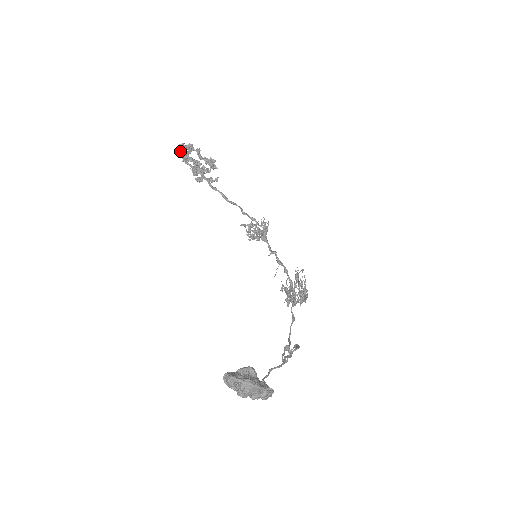
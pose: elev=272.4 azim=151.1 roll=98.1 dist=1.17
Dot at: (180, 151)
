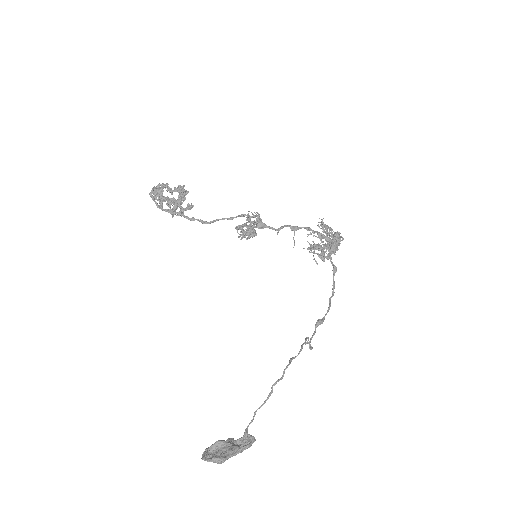
Dot at: (153, 200)
